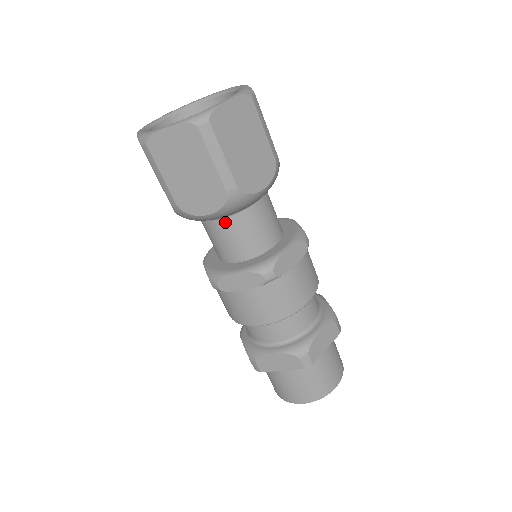
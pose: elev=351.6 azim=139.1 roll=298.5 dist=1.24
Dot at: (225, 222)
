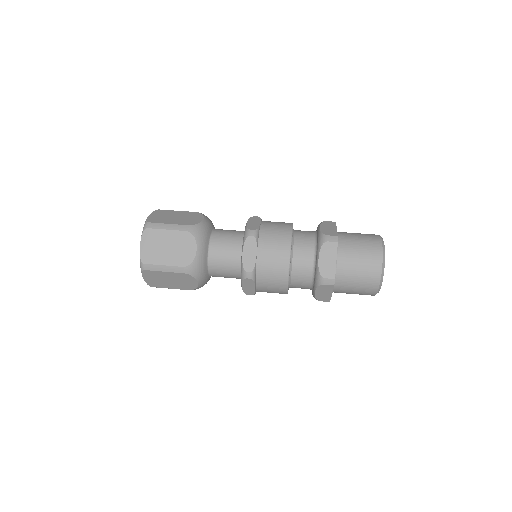
Dot at: (212, 272)
